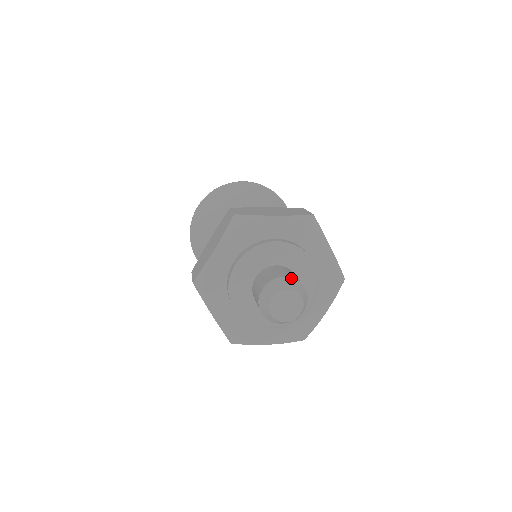
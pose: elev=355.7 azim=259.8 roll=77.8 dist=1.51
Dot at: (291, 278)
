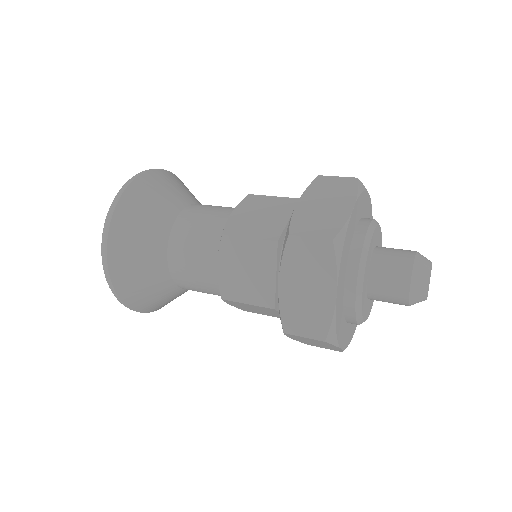
Dot at: occluded
